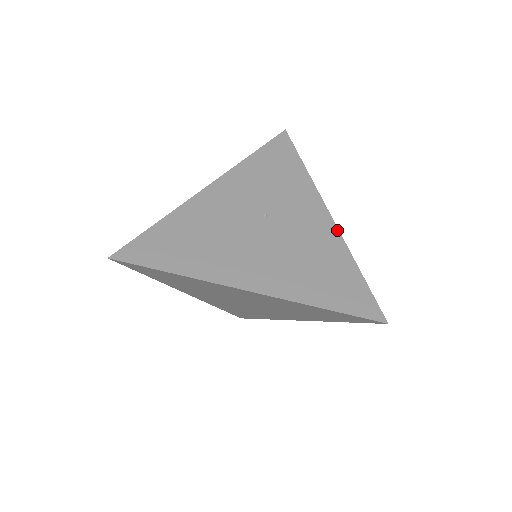
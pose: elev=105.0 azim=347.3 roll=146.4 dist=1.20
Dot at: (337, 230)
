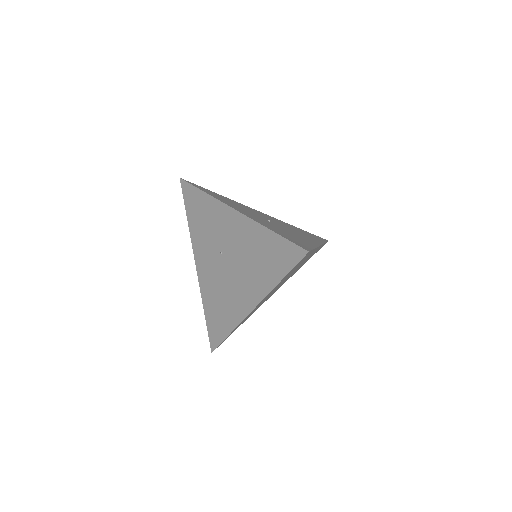
Dot at: (245, 217)
